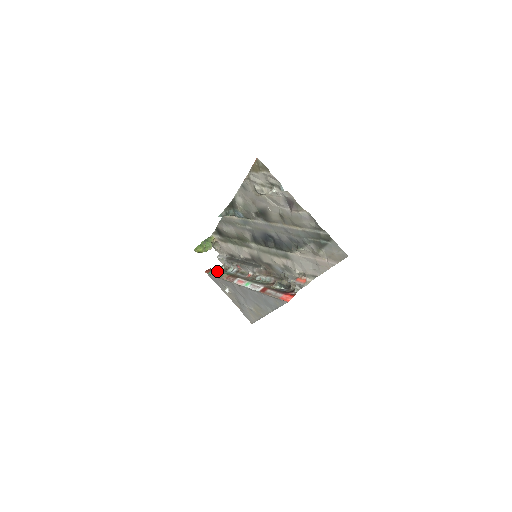
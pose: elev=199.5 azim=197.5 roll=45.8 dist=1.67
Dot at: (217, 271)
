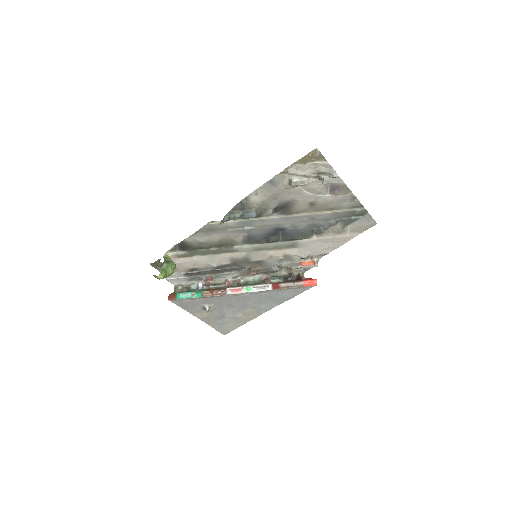
Dot at: (187, 293)
